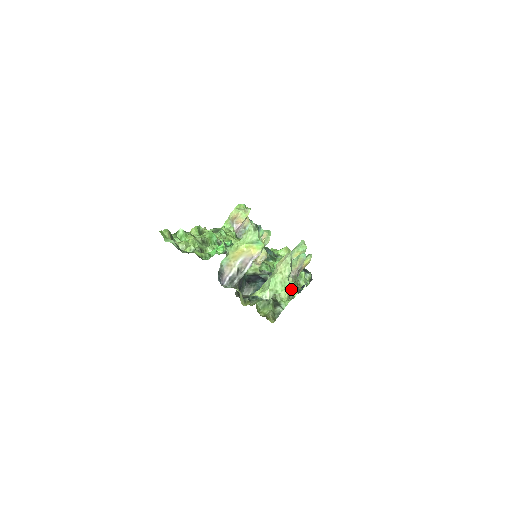
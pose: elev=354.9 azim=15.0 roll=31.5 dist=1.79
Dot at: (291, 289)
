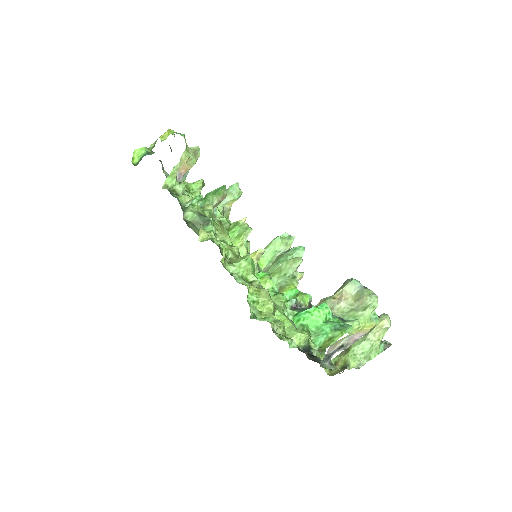
Dot at: occluded
